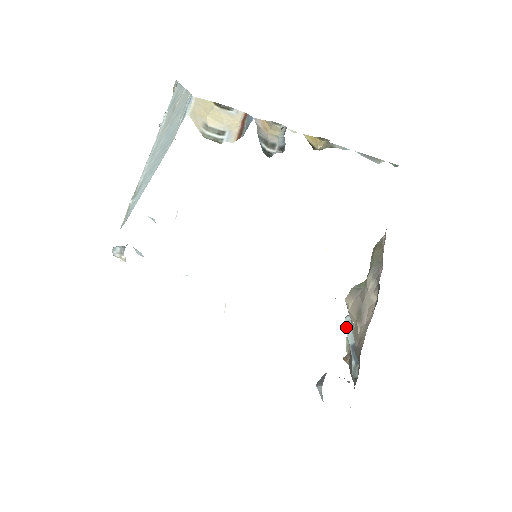
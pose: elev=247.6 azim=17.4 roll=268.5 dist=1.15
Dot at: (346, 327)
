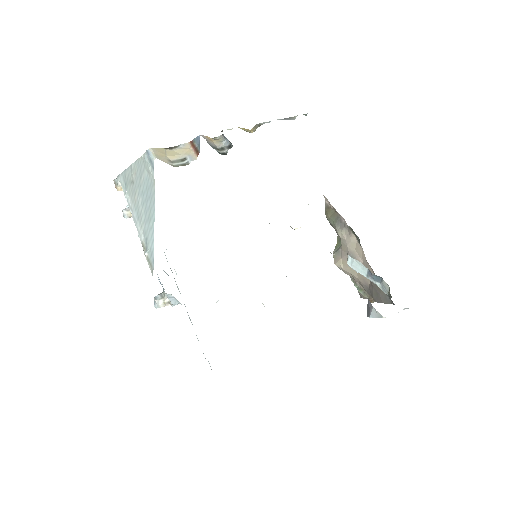
Dot at: (353, 268)
